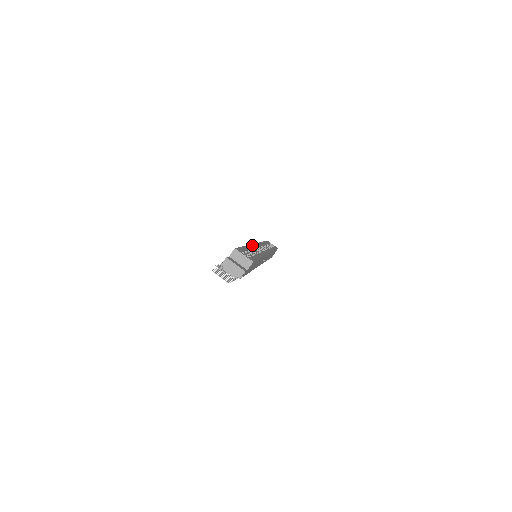
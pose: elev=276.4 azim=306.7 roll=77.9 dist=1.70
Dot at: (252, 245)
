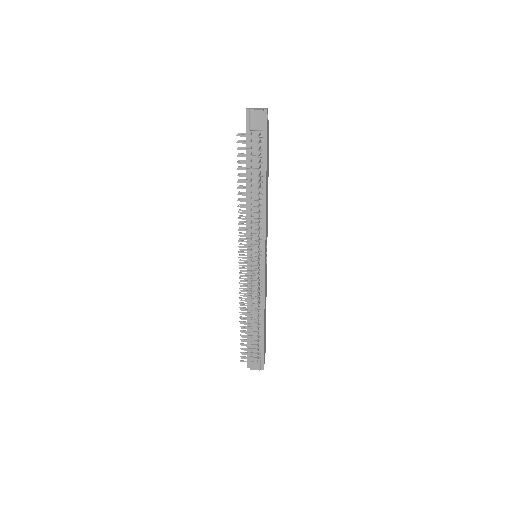
Dot at: occluded
